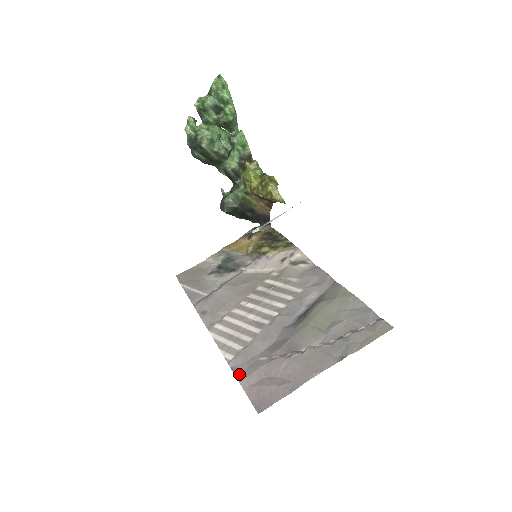
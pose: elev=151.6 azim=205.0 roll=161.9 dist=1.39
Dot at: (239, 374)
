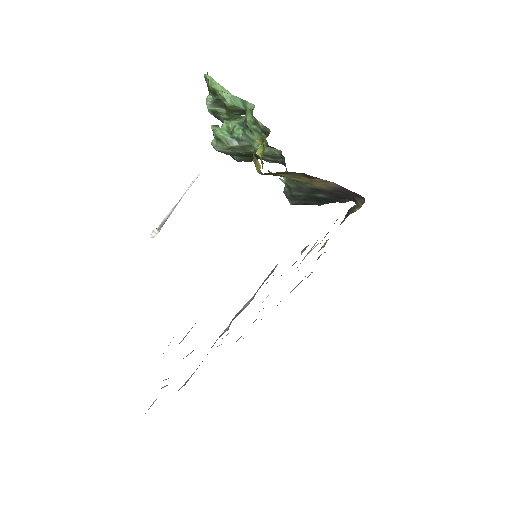
Dot at: occluded
